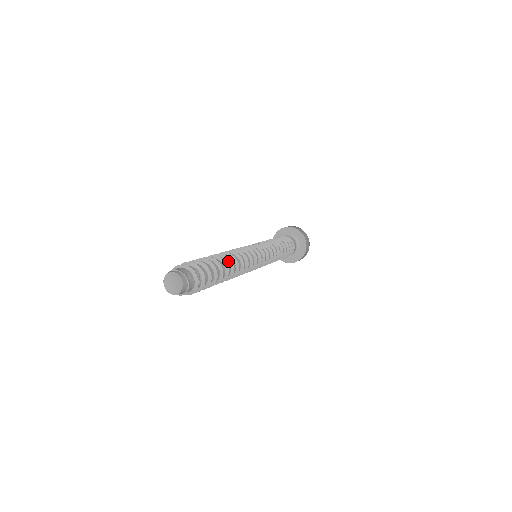
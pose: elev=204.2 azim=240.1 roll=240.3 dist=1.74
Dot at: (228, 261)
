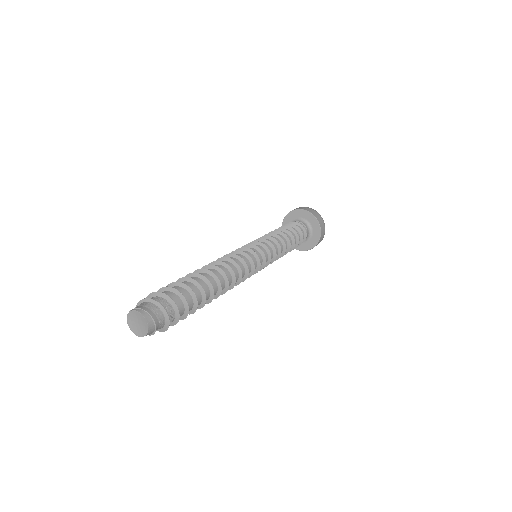
Dot at: (217, 283)
